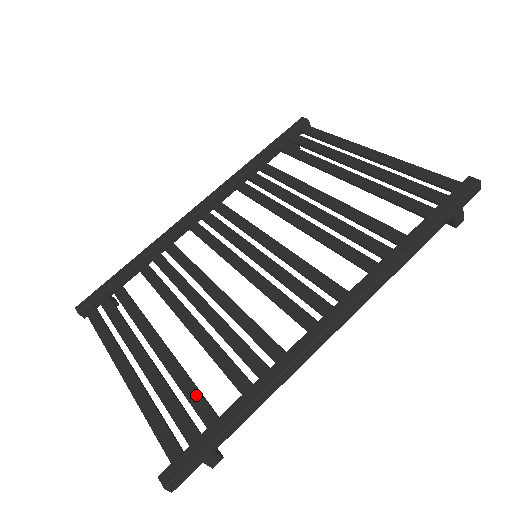
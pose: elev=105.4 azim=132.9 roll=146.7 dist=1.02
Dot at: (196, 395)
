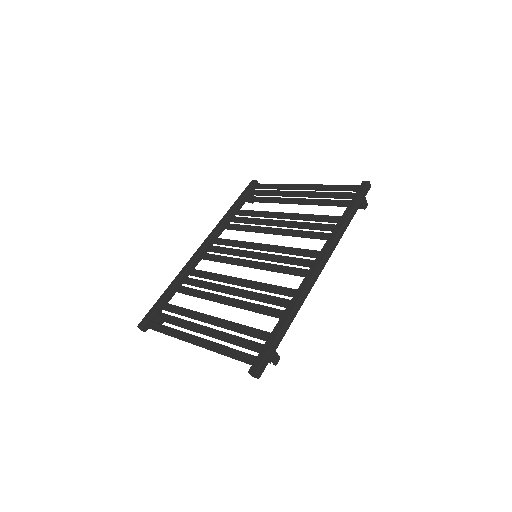
Dot at: (252, 330)
